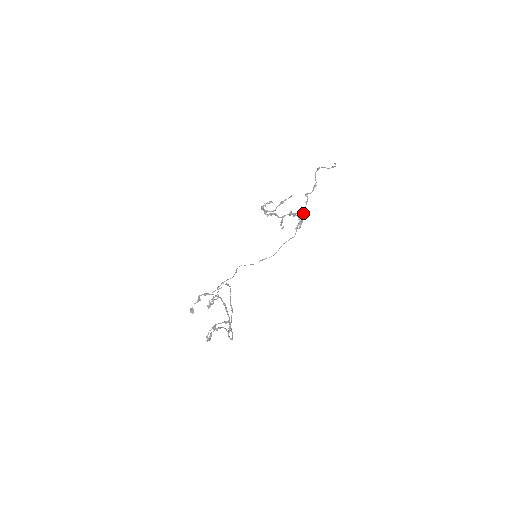
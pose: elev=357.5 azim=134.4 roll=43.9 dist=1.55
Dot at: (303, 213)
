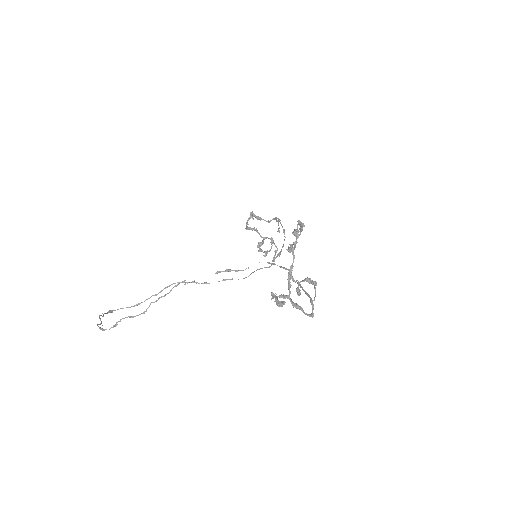
Dot at: (283, 245)
